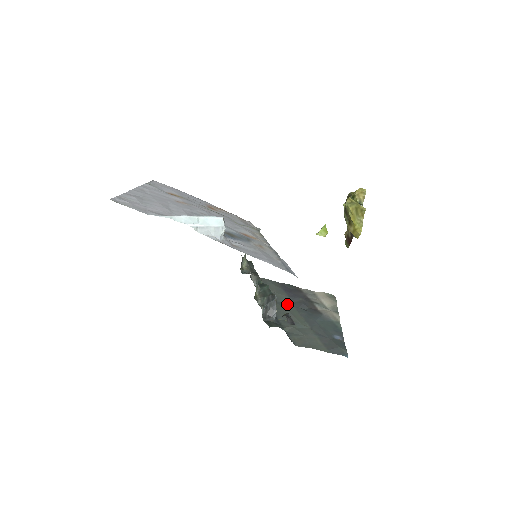
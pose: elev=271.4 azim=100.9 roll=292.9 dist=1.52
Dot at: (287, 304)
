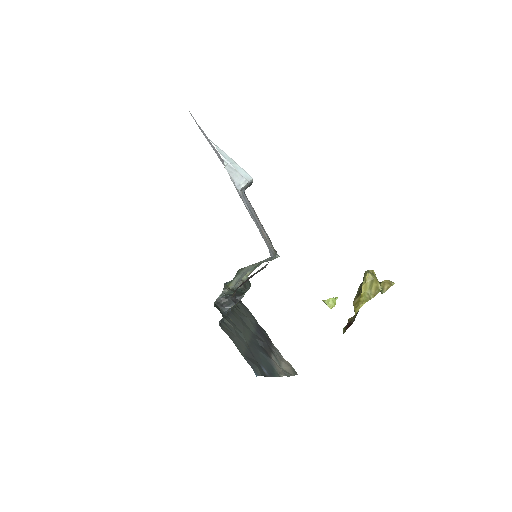
Dot at: (248, 327)
